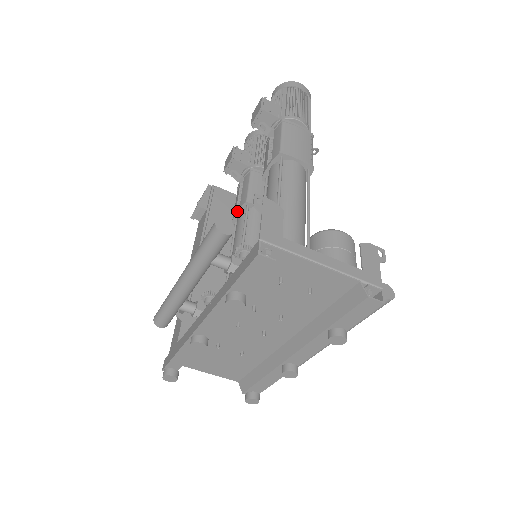
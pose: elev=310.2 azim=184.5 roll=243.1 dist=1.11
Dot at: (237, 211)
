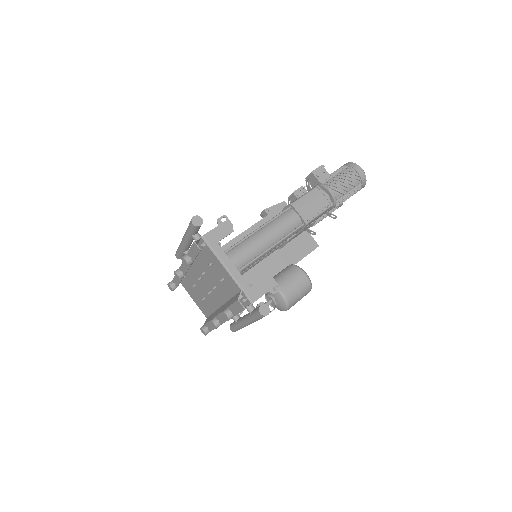
Dot at: occluded
